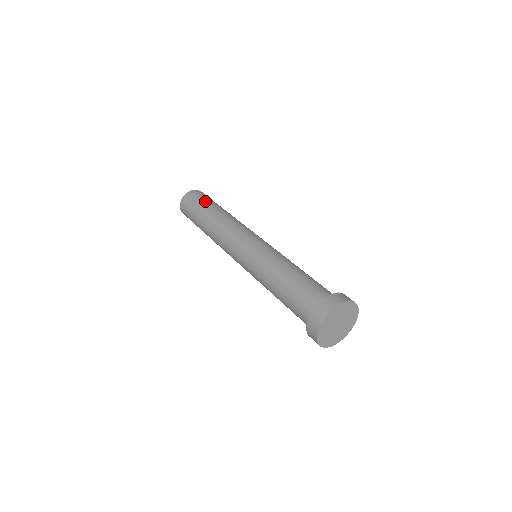
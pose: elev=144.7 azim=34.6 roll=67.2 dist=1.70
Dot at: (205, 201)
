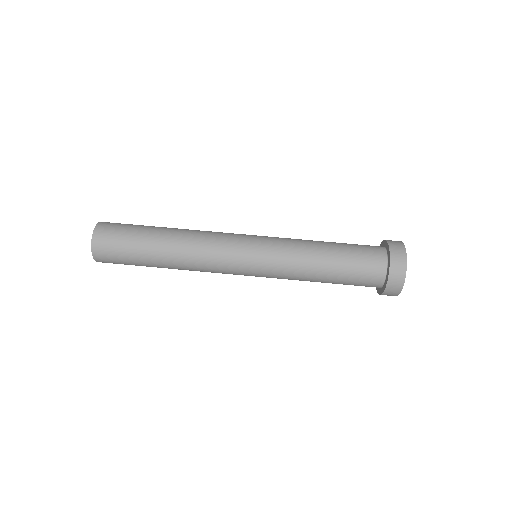
Dot at: (131, 250)
